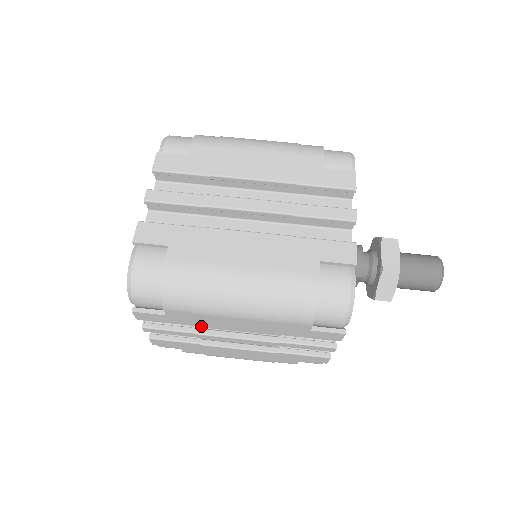
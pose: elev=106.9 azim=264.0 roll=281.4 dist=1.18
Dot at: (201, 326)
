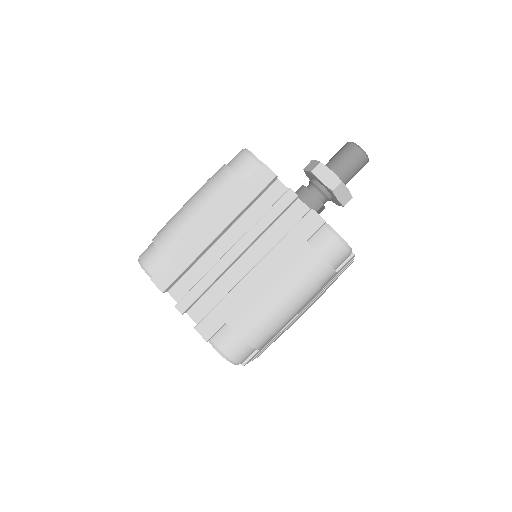
Dot at: occluded
